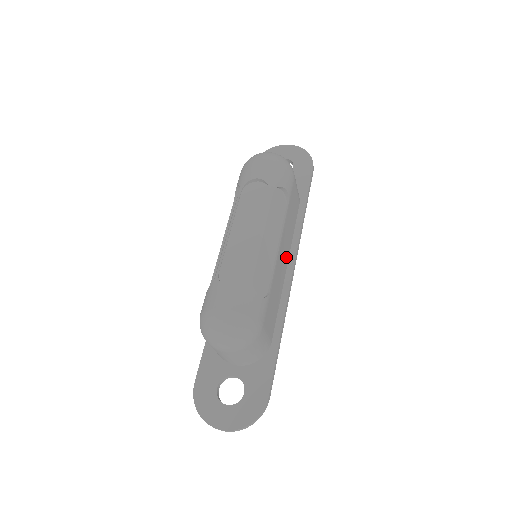
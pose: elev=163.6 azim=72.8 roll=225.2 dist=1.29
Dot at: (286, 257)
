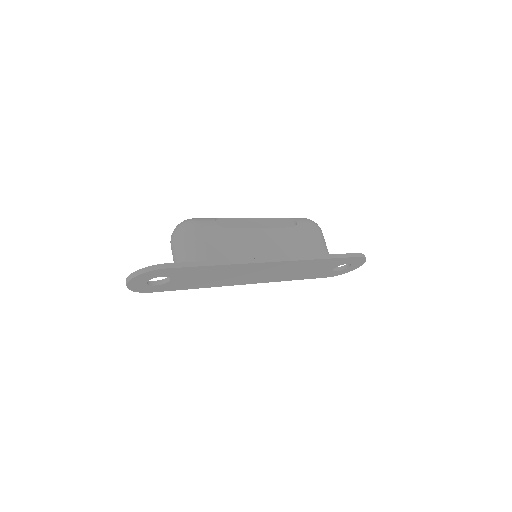
Dot at: (272, 253)
